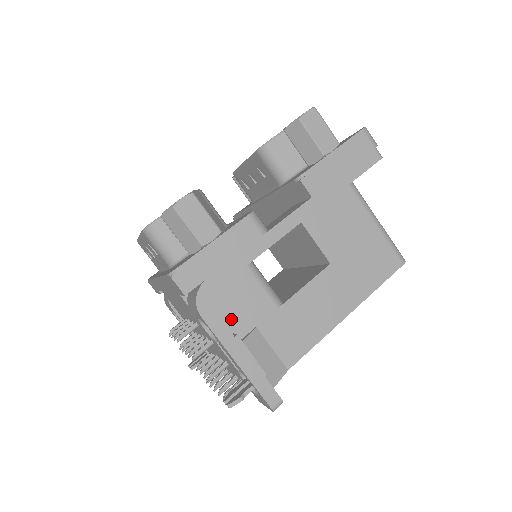
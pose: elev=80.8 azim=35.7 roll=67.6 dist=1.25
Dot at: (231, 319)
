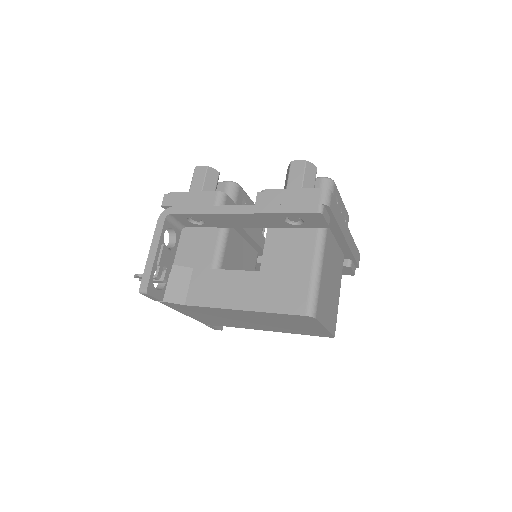
Dot at: (188, 253)
